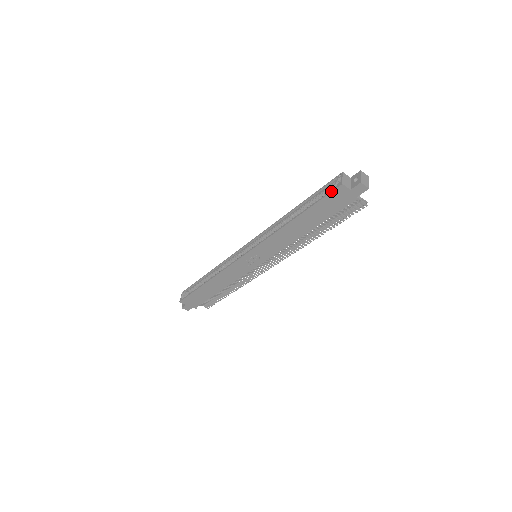
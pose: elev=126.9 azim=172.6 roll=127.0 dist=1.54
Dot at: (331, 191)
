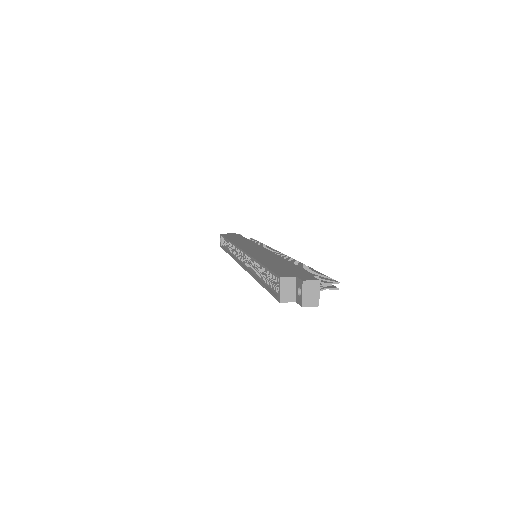
Dot at: occluded
